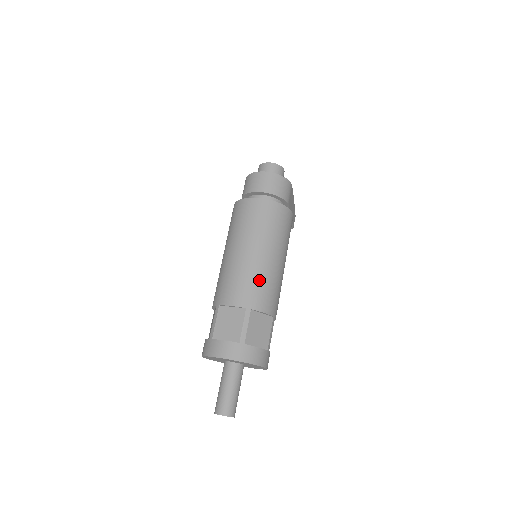
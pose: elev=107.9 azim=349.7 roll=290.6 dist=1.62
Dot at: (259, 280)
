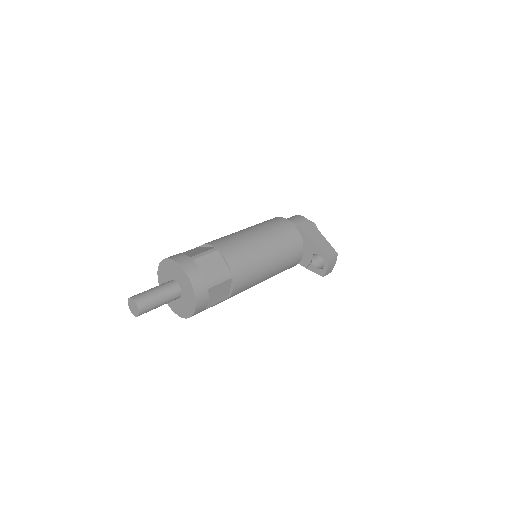
Dot at: occluded
